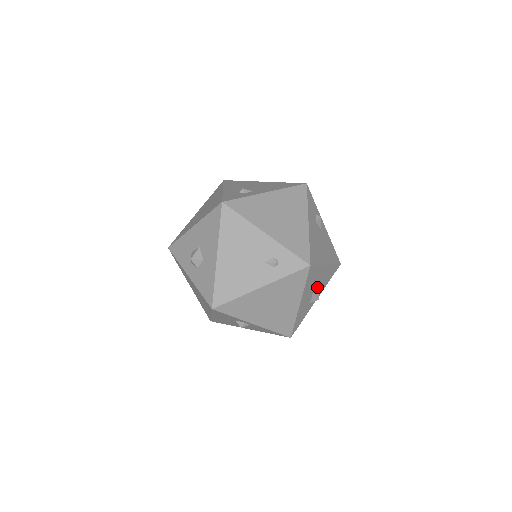
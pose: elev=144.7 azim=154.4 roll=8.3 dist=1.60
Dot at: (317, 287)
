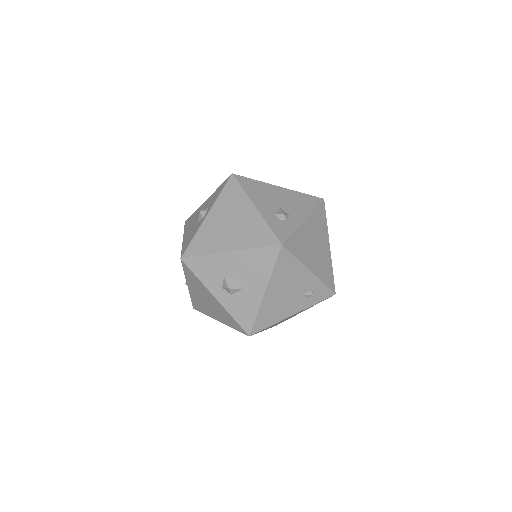
Dot at: occluded
